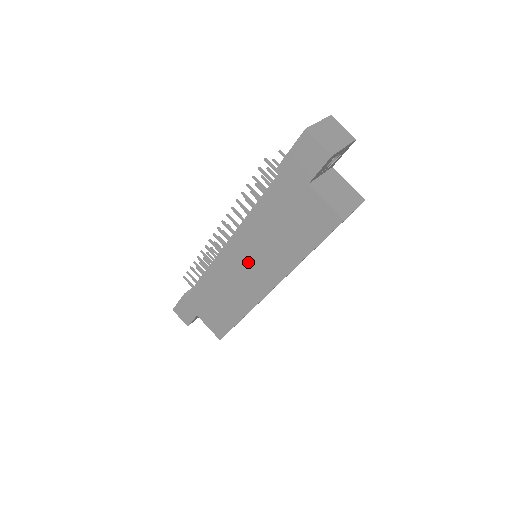
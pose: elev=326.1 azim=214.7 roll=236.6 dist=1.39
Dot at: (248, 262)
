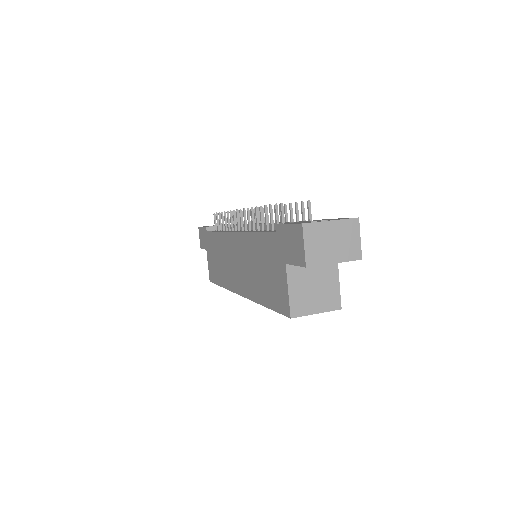
Dot at: (238, 260)
